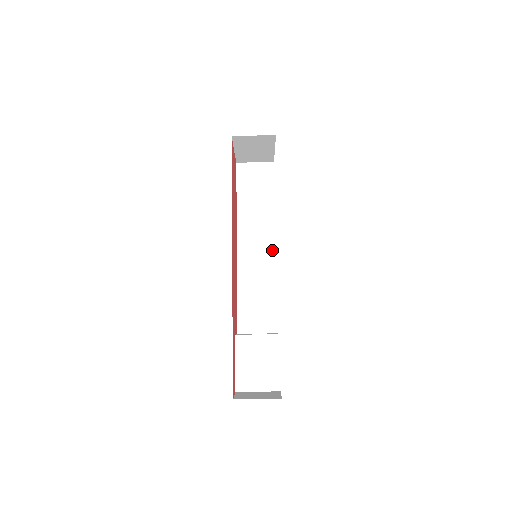
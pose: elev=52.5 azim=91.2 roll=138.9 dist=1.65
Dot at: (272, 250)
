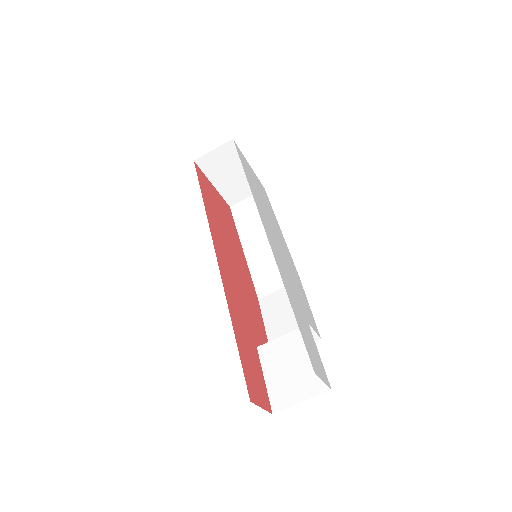
Dot at: occluded
